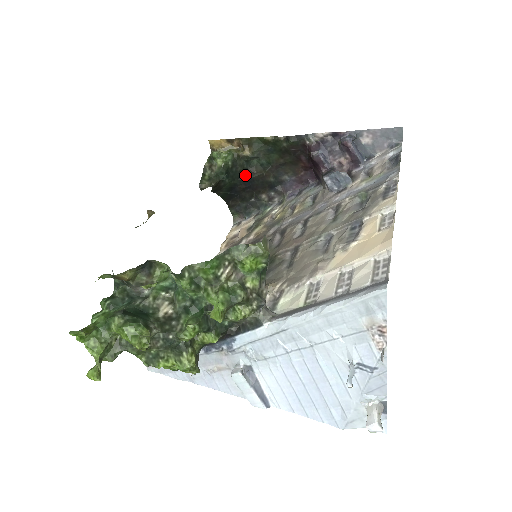
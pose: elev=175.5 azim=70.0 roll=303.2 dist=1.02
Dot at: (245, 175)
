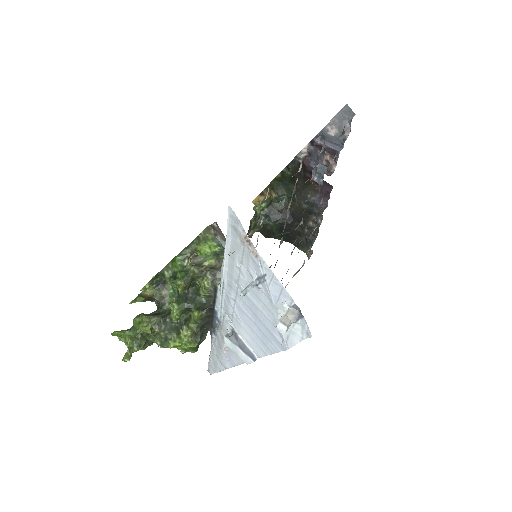
Dot at: (285, 213)
